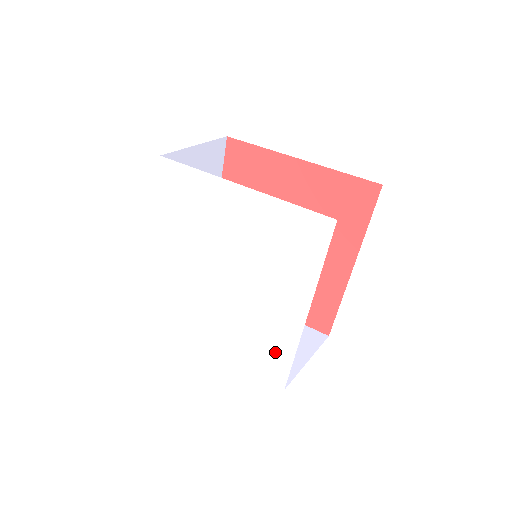
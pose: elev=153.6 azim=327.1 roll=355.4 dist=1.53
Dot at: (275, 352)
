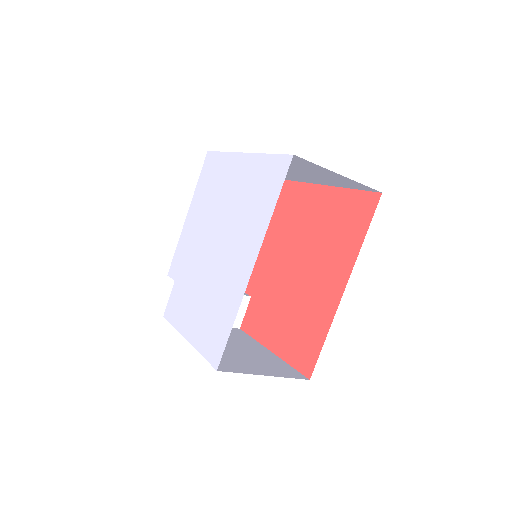
Dot at: (222, 320)
